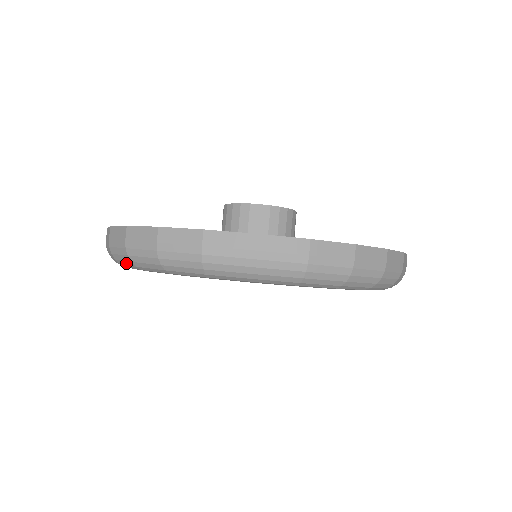
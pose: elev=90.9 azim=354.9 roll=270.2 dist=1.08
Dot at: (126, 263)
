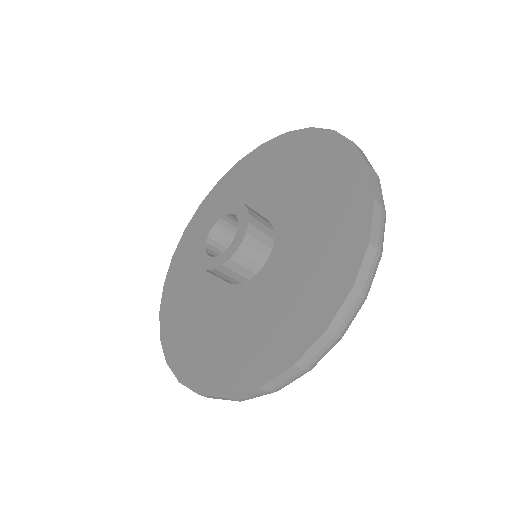
Dot at: occluded
